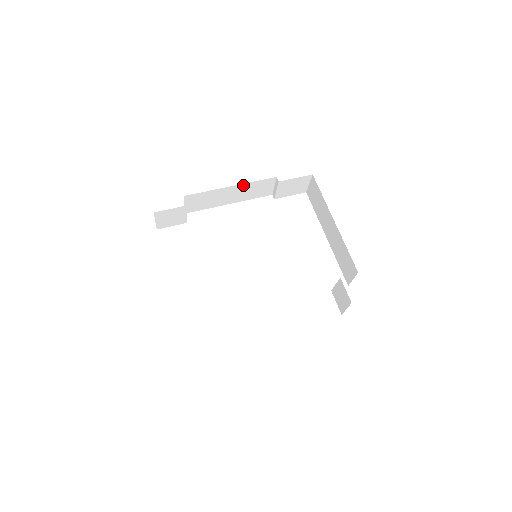
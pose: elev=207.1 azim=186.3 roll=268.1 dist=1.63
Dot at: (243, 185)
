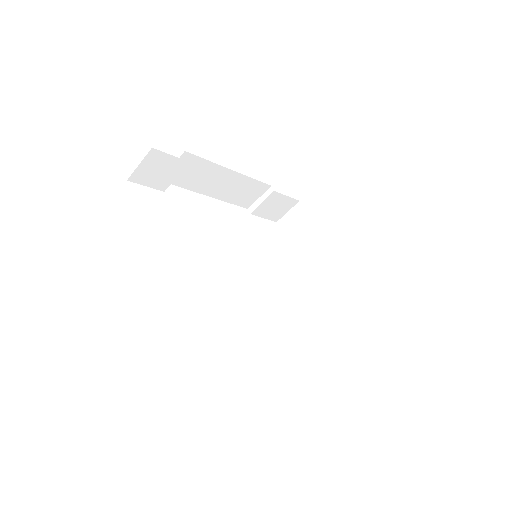
Dot at: (241, 176)
